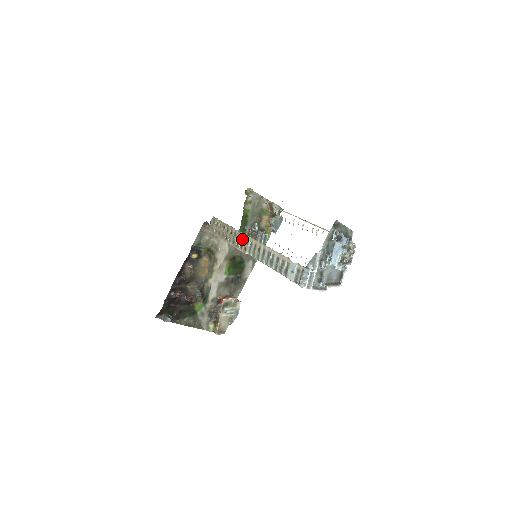
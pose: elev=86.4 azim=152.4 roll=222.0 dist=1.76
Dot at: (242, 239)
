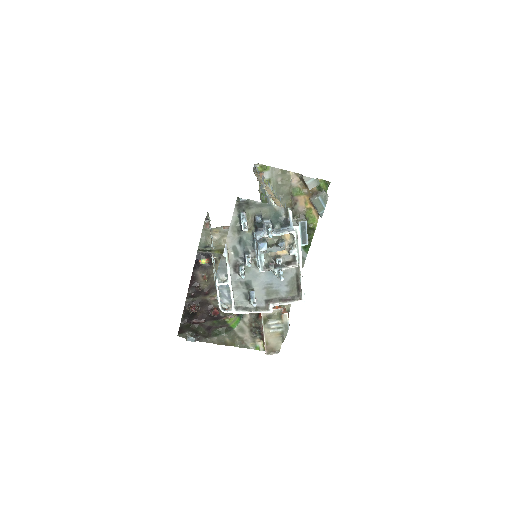
Dot at: (212, 237)
